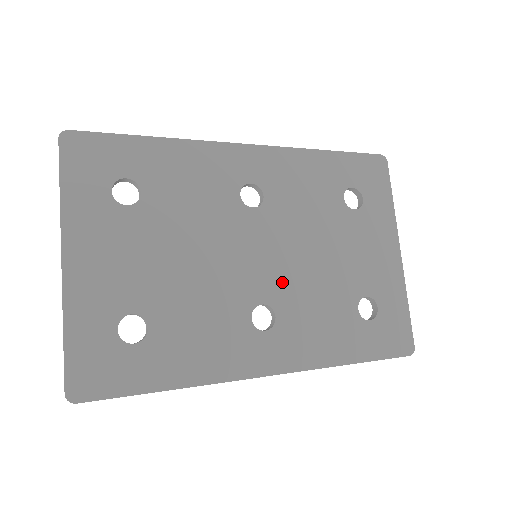
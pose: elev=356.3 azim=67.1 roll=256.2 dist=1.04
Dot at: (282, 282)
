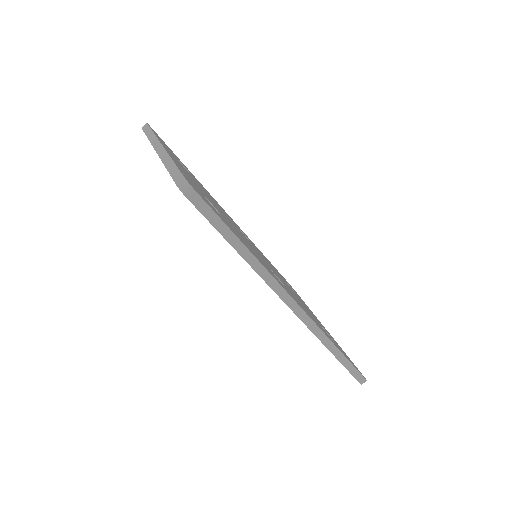
Dot at: occluded
